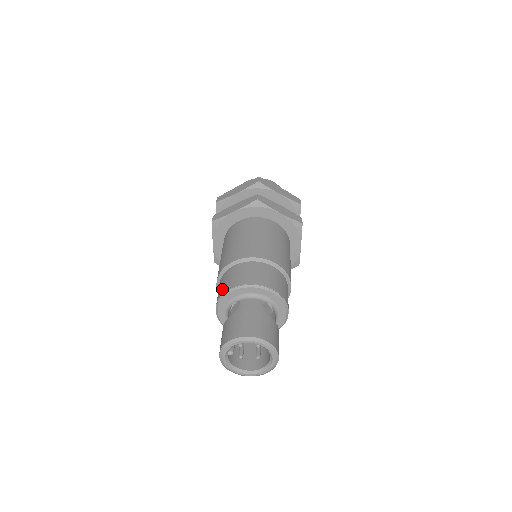
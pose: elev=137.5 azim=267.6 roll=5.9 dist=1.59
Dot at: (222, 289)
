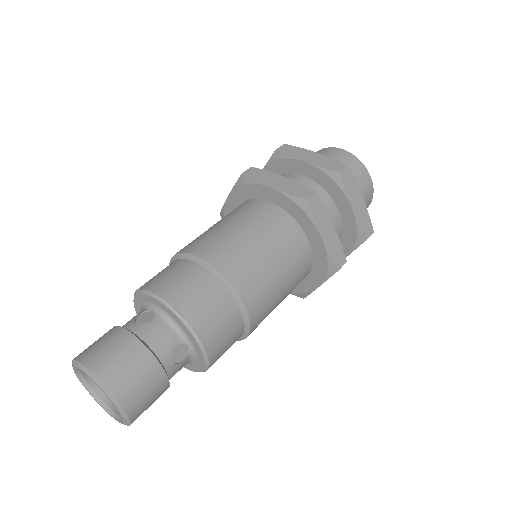
Dot at: (155, 280)
